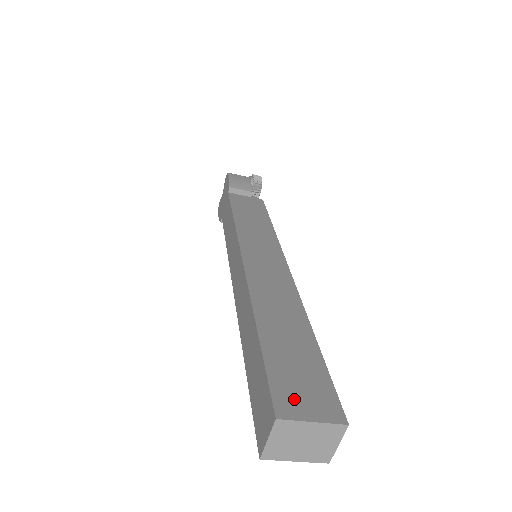
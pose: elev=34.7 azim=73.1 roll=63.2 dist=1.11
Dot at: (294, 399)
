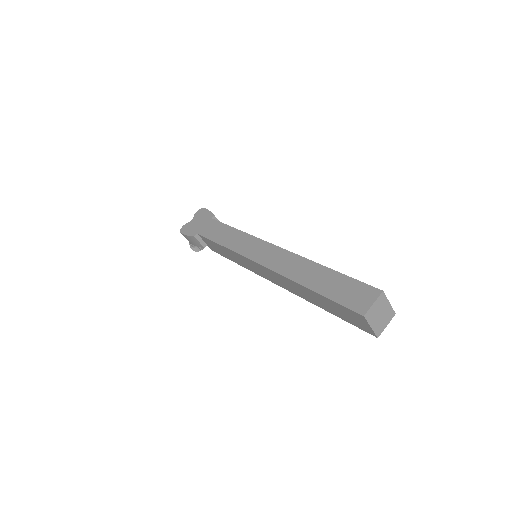
Dot at: occluded
